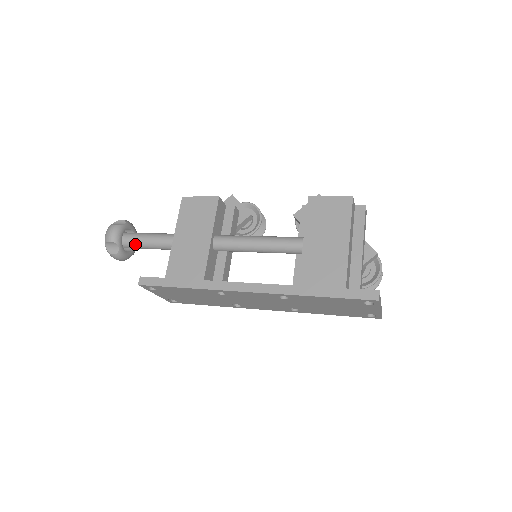
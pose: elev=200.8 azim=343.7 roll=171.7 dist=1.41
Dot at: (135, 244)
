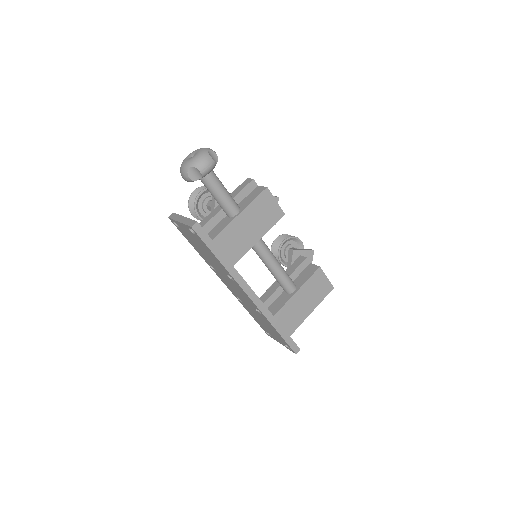
Dot at: (209, 185)
